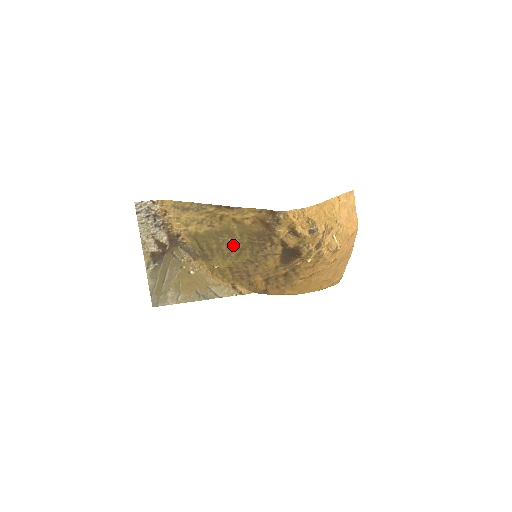
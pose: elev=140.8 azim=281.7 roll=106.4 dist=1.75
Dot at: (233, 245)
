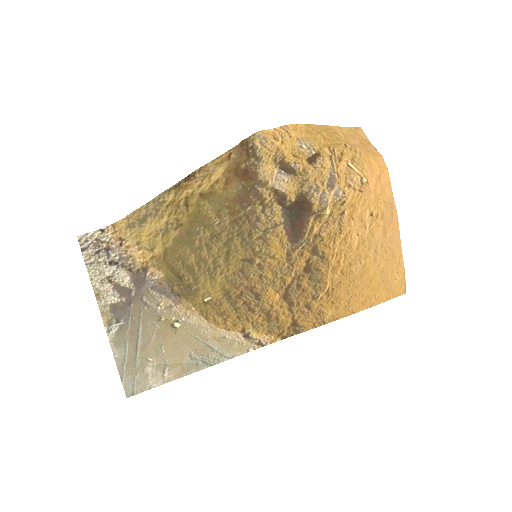
Dot at: (214, 241)
